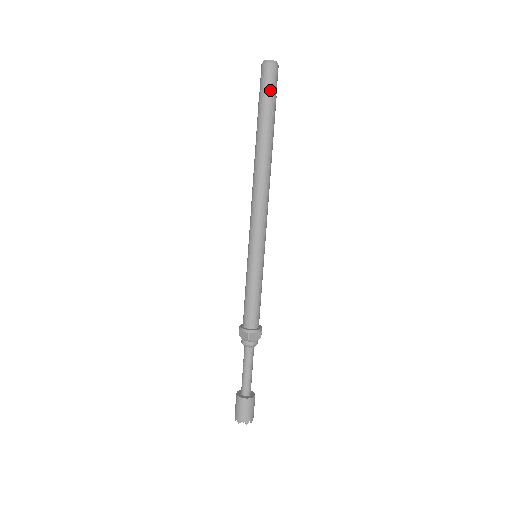
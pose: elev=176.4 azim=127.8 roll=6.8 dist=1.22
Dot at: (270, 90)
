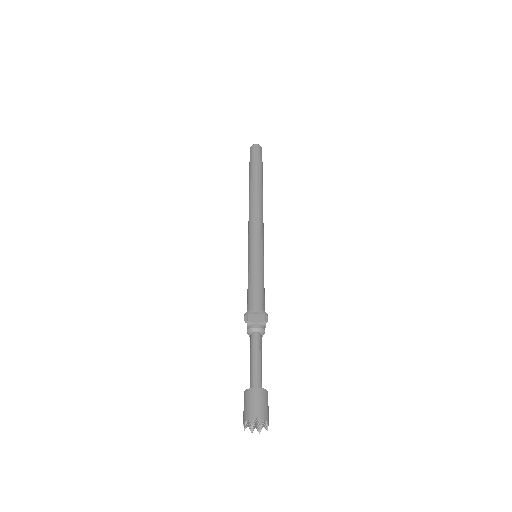
Dot at: (253, 156)
